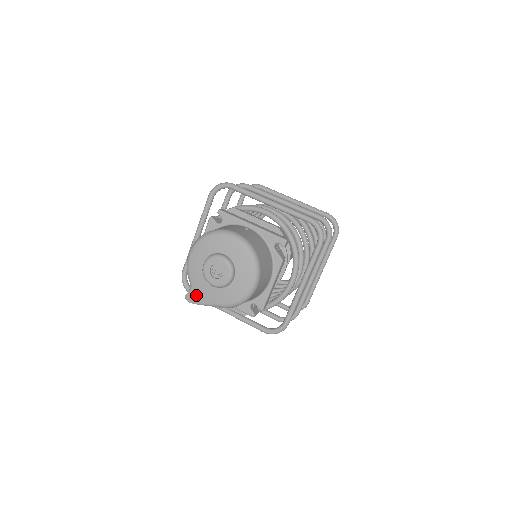
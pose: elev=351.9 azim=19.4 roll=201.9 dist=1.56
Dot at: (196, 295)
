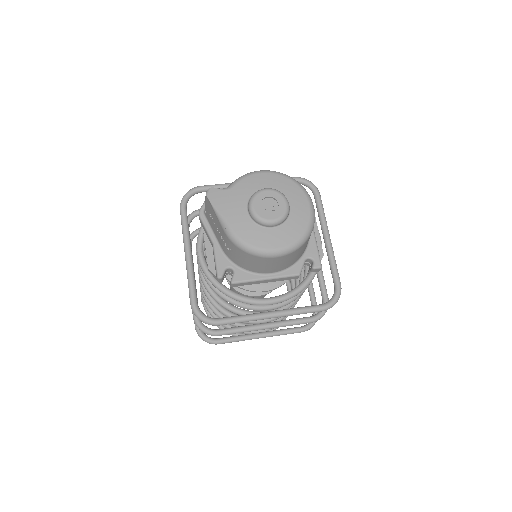
Dot at: (222, 198)
